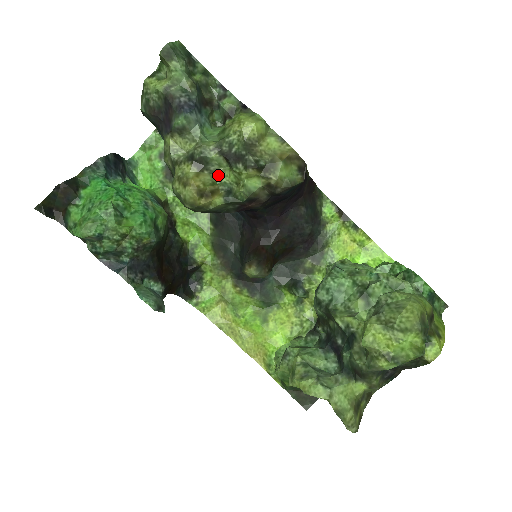
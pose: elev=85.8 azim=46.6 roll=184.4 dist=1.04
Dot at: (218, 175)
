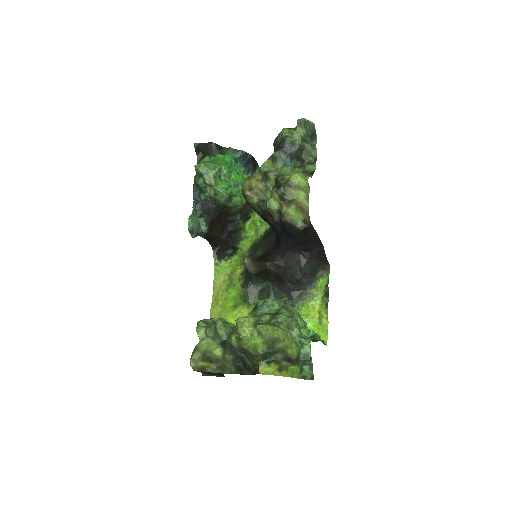
Dot at: (268, 190)
